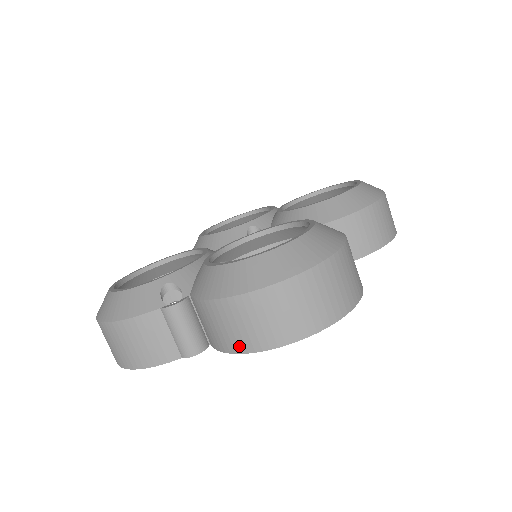
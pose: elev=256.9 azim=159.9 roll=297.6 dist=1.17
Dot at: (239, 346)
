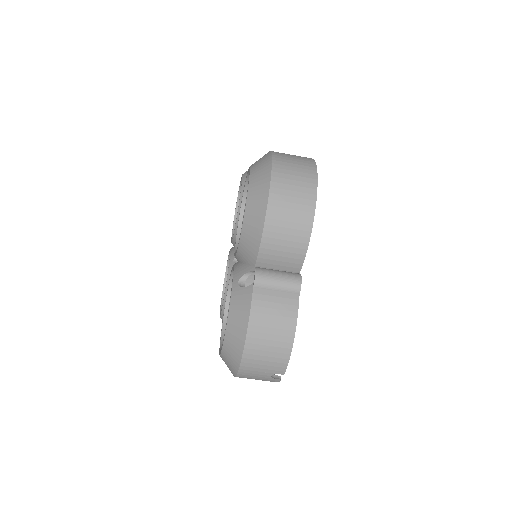
Dot at: (305, 230)
